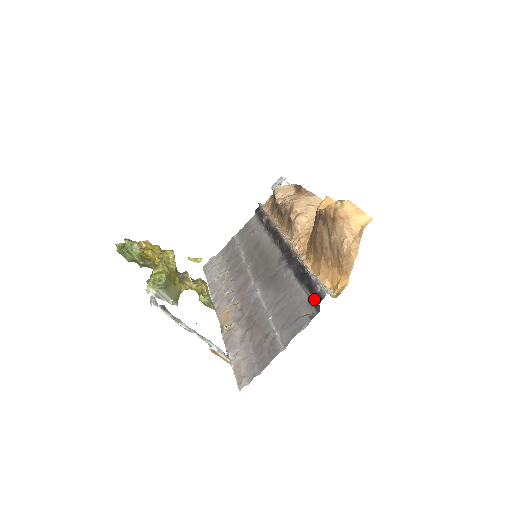
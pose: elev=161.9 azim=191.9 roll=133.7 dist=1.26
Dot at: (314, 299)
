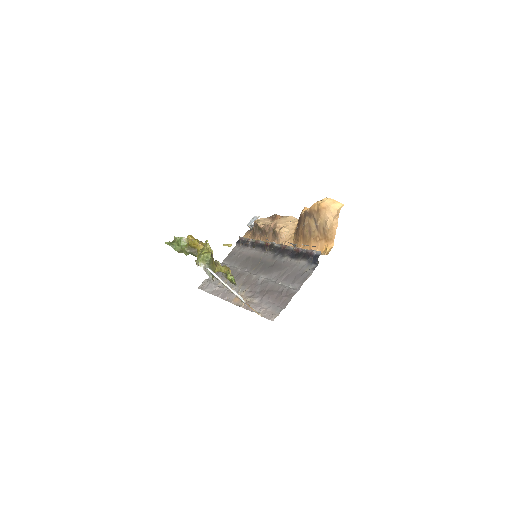
Dot at: (312, 260)
